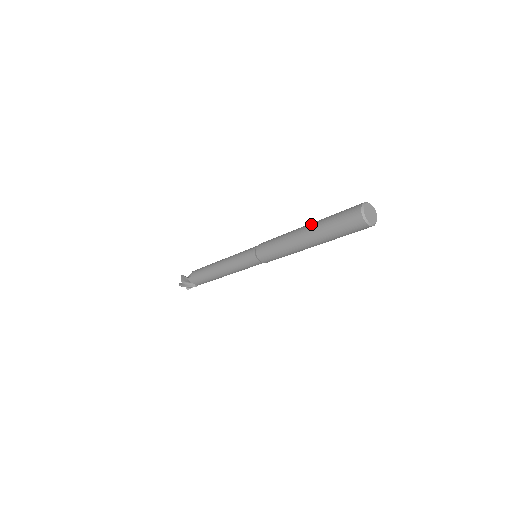
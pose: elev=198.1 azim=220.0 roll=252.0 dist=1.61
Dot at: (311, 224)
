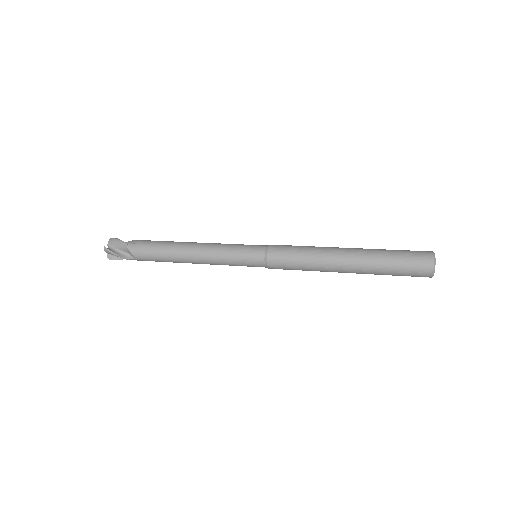
Dot at: (359, 265)
